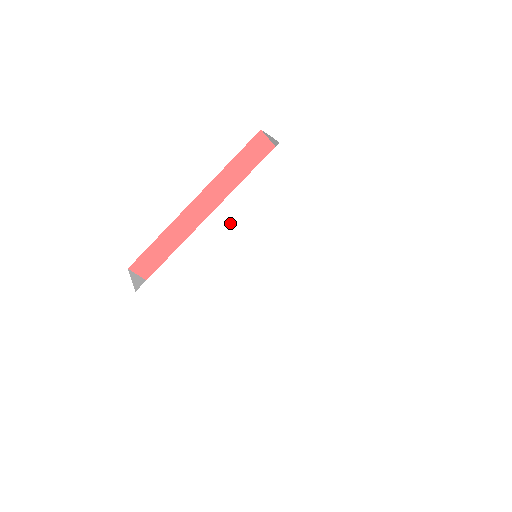
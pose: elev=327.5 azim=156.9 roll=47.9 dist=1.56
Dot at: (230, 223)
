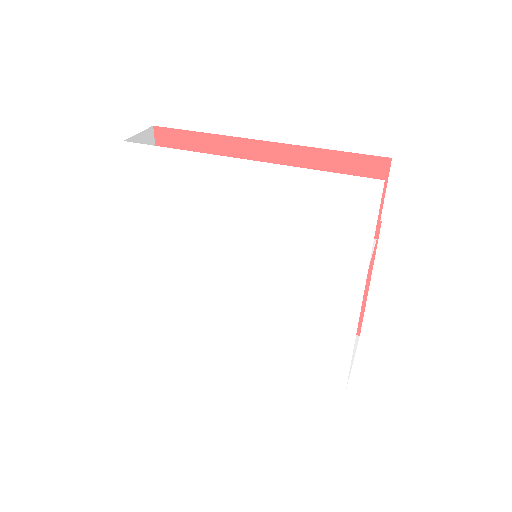
Dot at: (258, 191)
